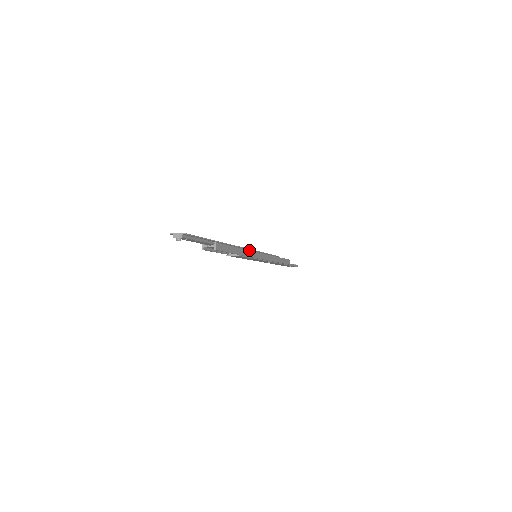
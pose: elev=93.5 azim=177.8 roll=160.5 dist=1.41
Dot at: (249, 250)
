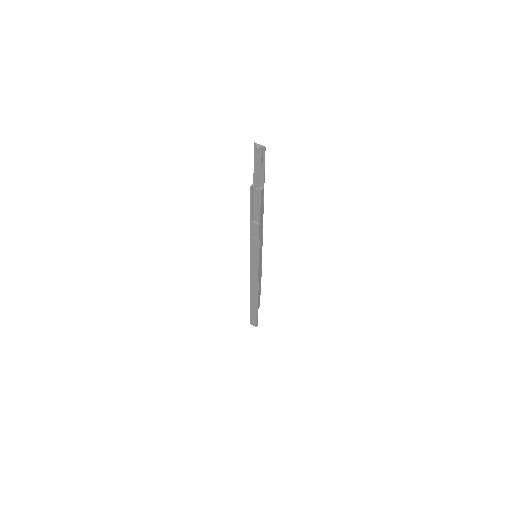
Dot at: (262, 236)
